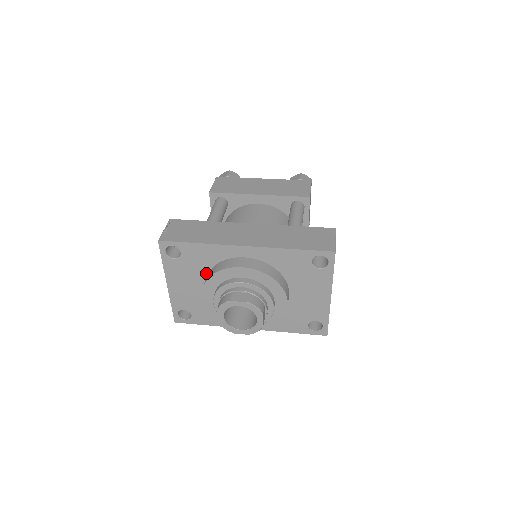
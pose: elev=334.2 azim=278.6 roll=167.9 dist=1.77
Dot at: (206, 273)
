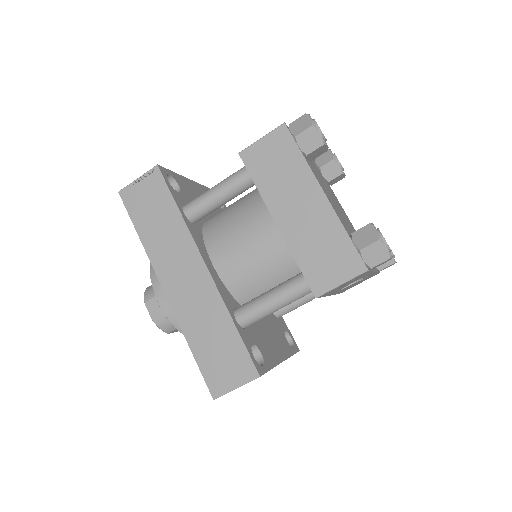
Dot at: occluded
